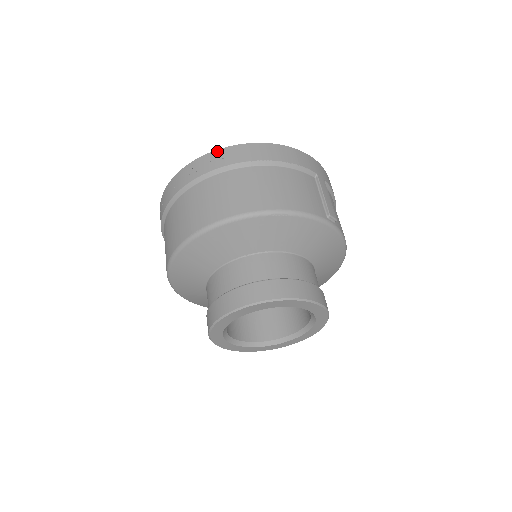
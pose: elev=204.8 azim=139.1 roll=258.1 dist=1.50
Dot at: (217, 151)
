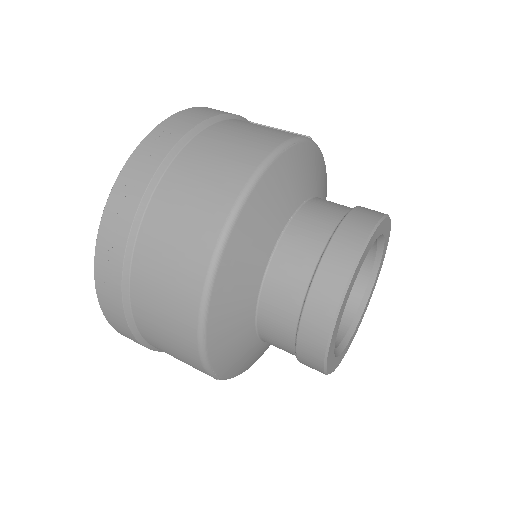
Dot at: (141, 145)
